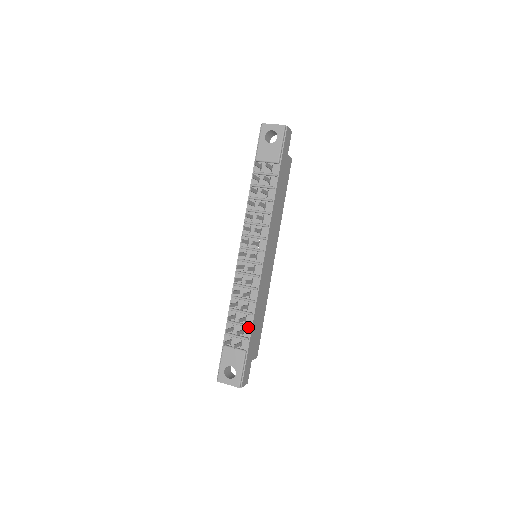
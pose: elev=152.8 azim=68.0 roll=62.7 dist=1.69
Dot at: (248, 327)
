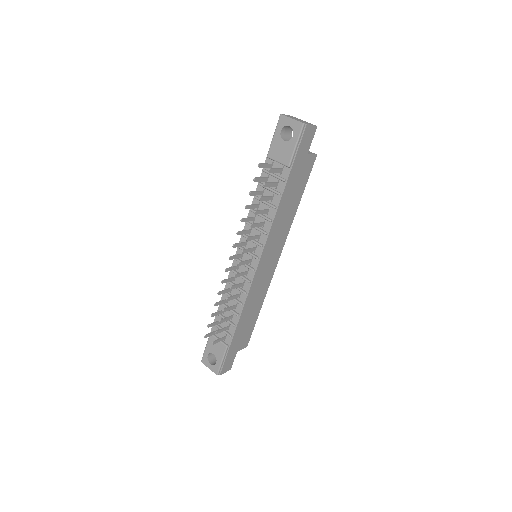
Dot at: (233, 326)
